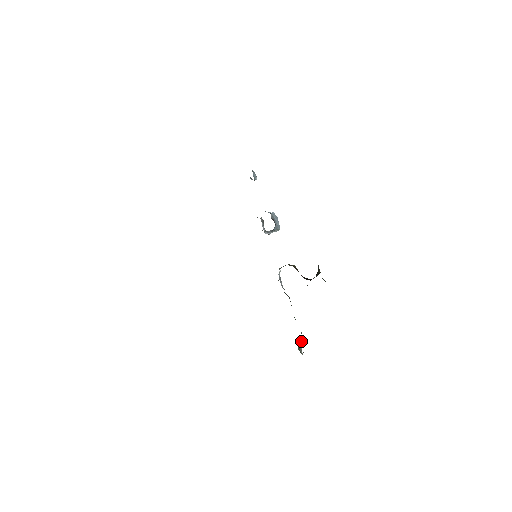
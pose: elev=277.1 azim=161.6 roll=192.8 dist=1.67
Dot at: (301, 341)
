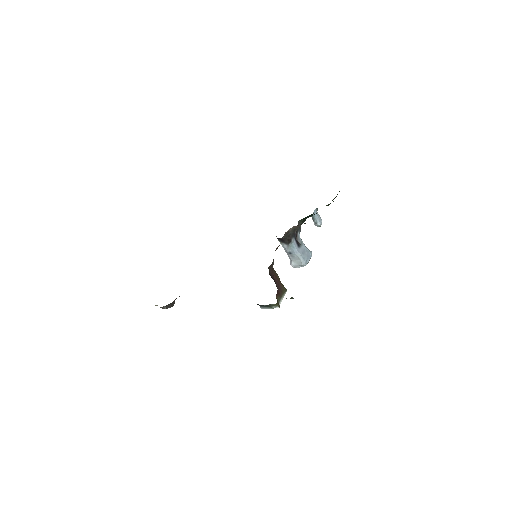
Dot at: occluded
